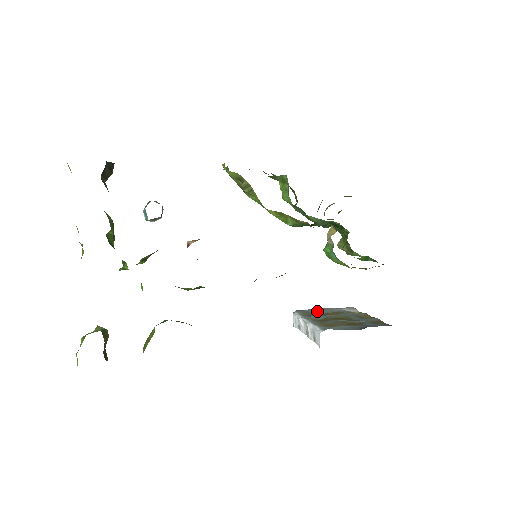
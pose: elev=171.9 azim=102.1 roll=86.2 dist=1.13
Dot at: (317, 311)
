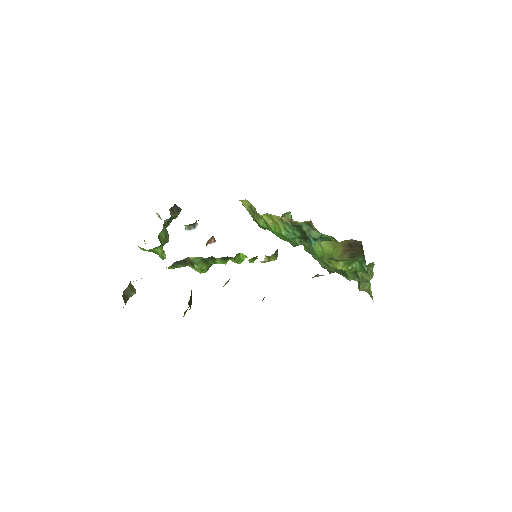
Dot at: occluded
